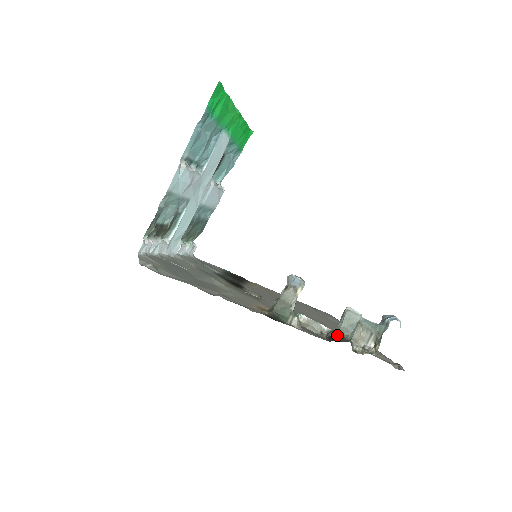
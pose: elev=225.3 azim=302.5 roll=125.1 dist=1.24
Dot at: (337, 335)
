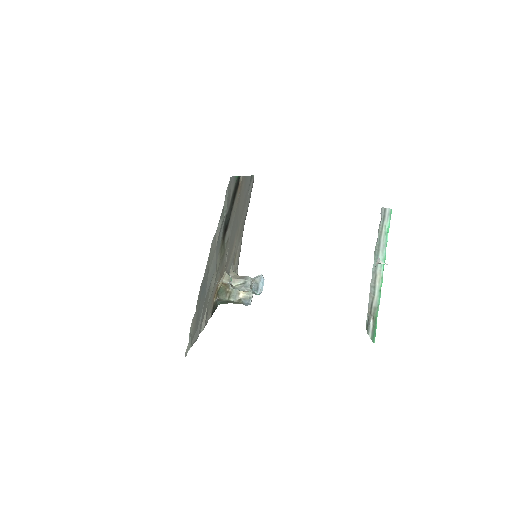
Dot at: occluded
